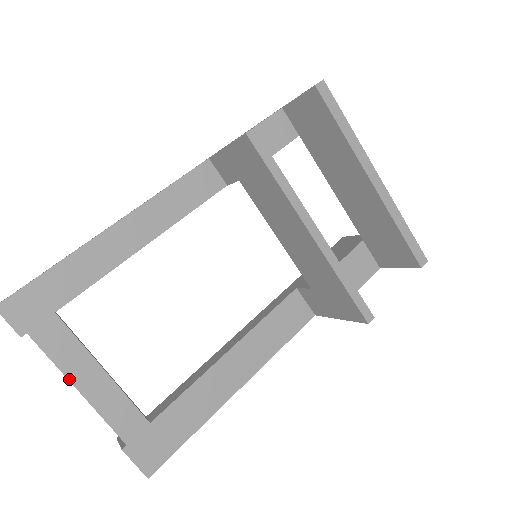
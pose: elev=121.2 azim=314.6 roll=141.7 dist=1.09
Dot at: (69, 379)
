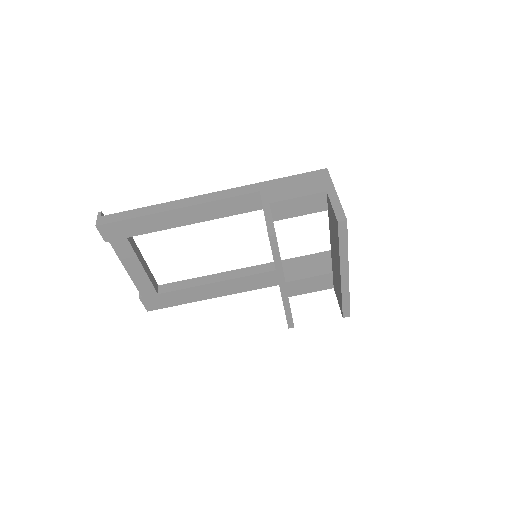
Dot at: (124, 265)
